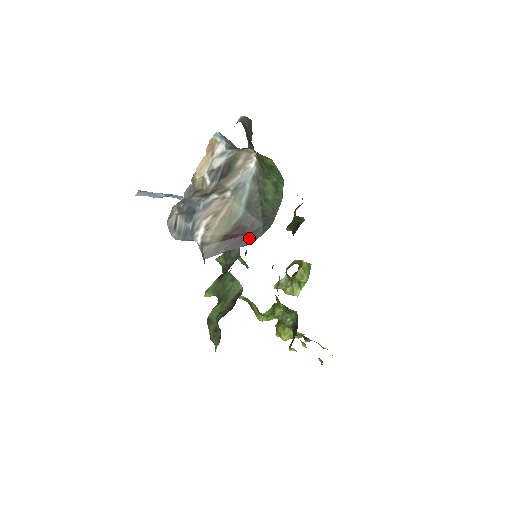
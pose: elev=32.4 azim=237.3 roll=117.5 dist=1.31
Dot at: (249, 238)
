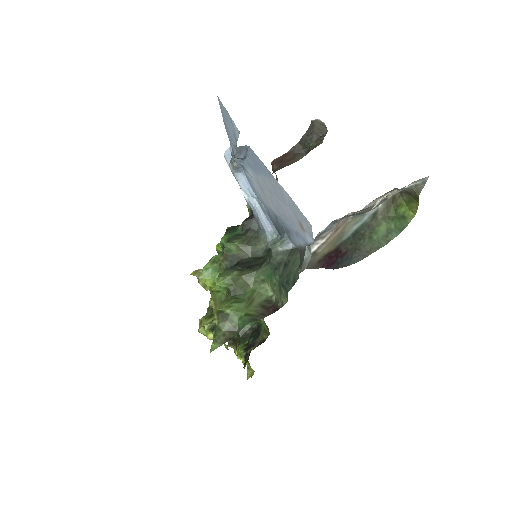
Dot at: (338, 263)
